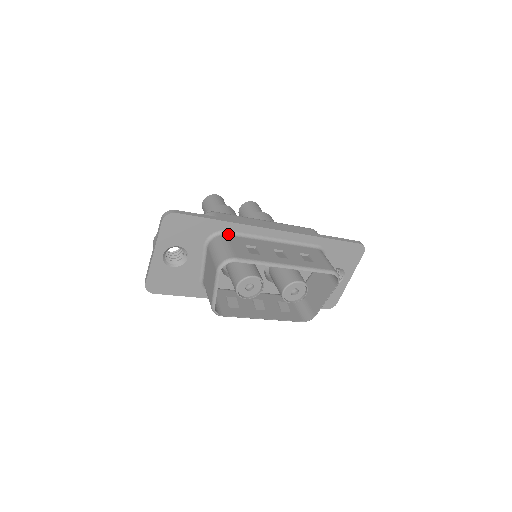
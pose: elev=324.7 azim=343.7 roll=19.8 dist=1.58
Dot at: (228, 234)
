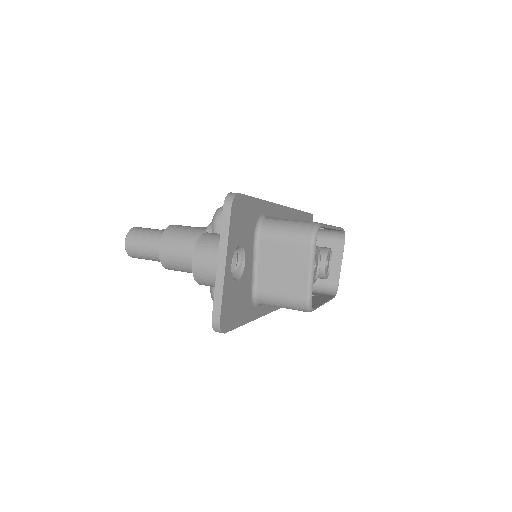
Dot at: (267, 217)
